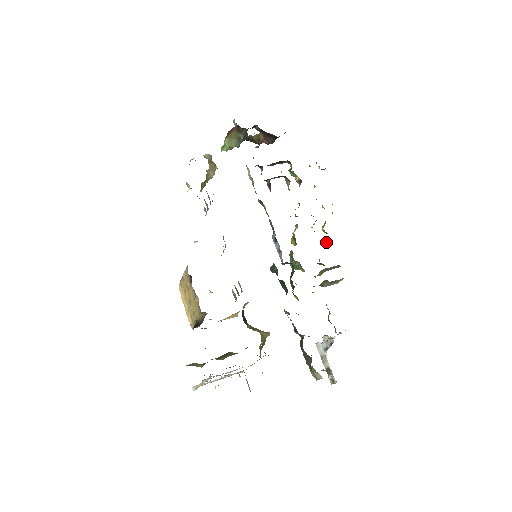
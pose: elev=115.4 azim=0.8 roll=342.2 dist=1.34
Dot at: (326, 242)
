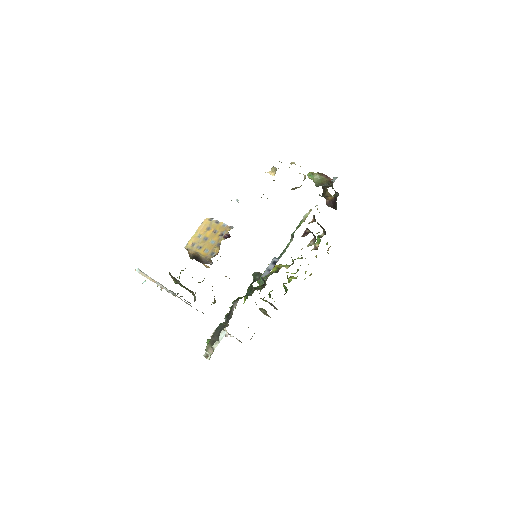
Dot at: (284, 287)
